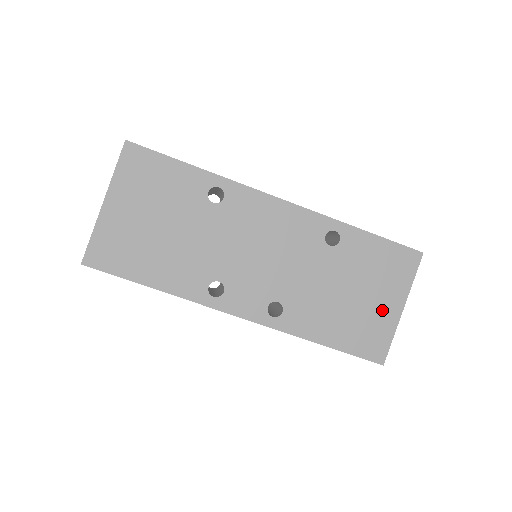
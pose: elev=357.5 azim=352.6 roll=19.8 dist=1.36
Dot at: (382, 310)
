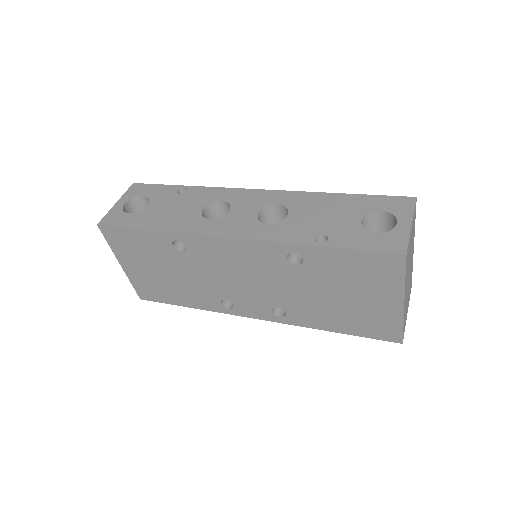
Dot at: (379, 306)
